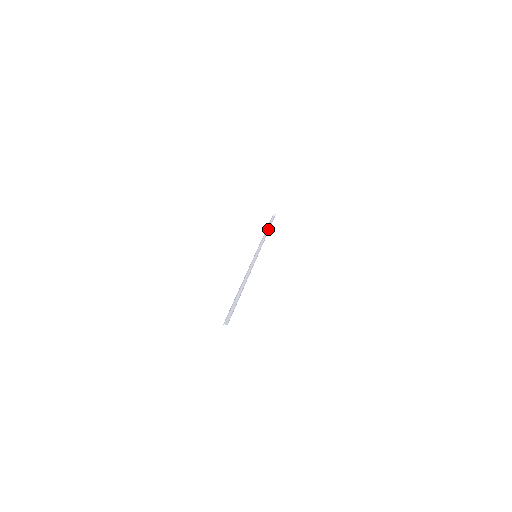
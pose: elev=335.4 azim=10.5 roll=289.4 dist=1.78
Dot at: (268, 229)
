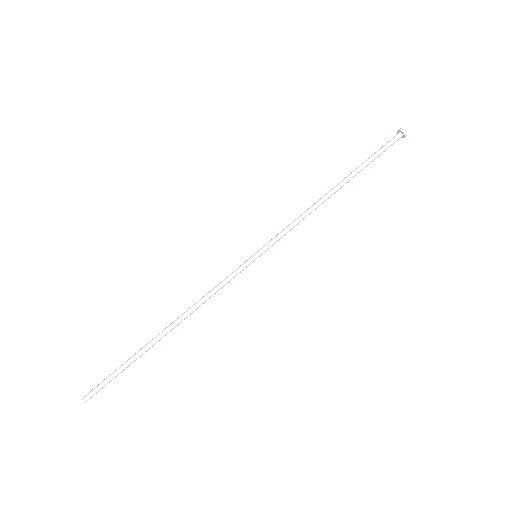
Dot at: (346, 181)
